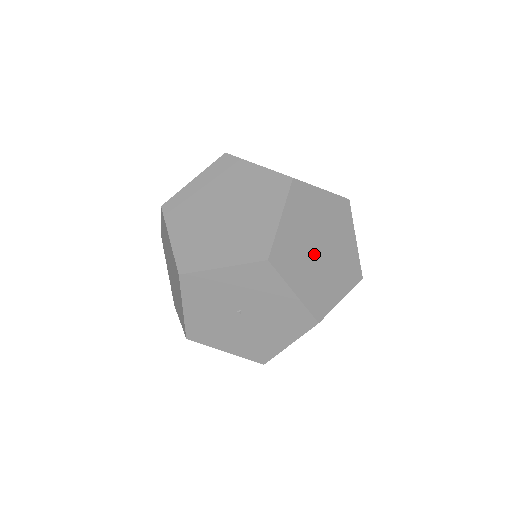
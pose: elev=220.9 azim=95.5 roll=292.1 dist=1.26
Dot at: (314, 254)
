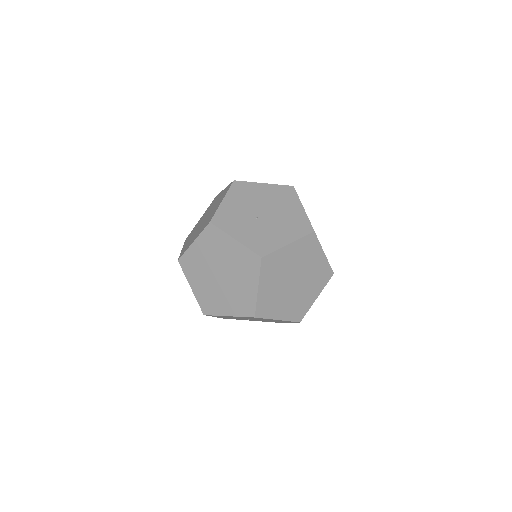
Dot at: (289, 289)
